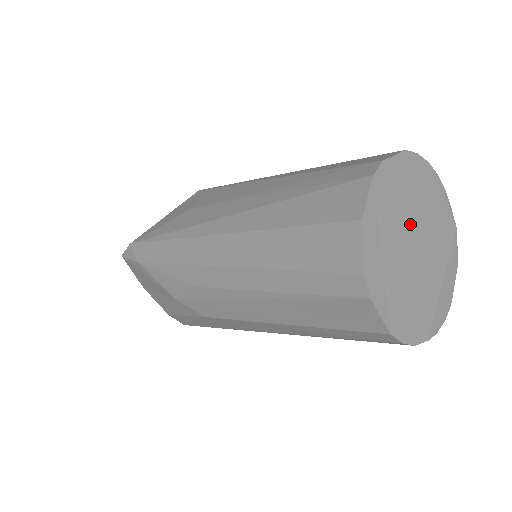
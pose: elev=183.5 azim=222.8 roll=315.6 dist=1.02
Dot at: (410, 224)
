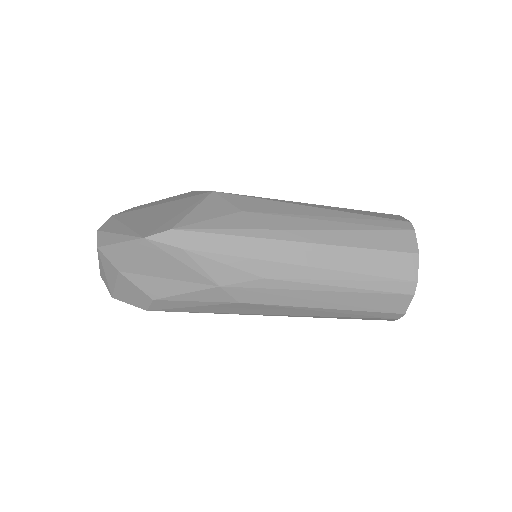
Dot at: occluded
